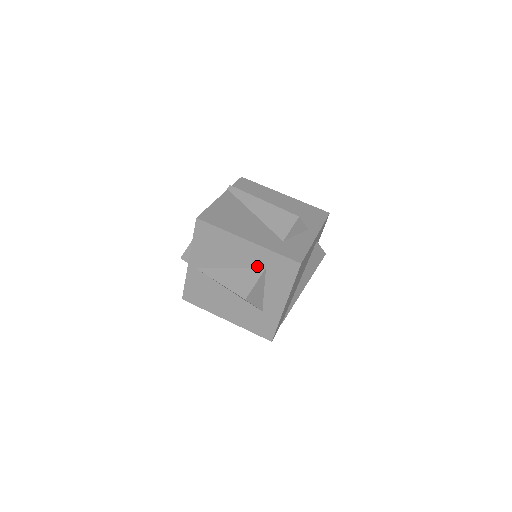
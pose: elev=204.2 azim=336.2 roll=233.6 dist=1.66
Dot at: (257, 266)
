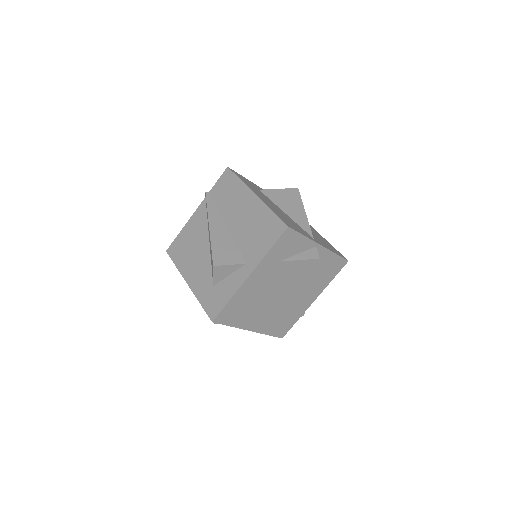
Dot at: occluded
